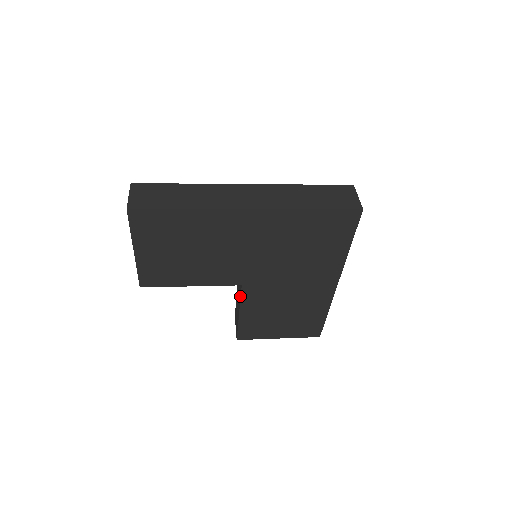
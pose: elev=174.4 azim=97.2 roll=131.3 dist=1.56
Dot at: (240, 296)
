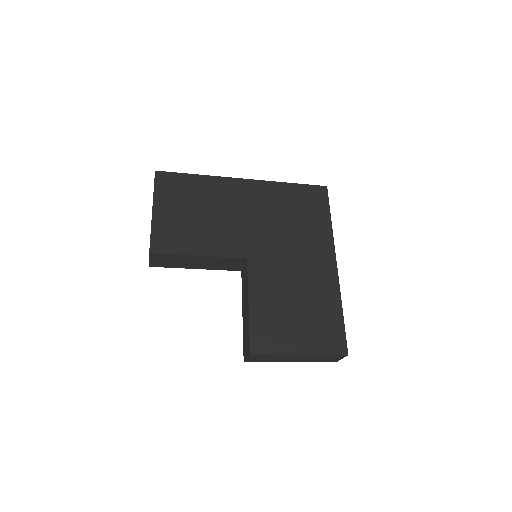
Dot at: (247, 277)
